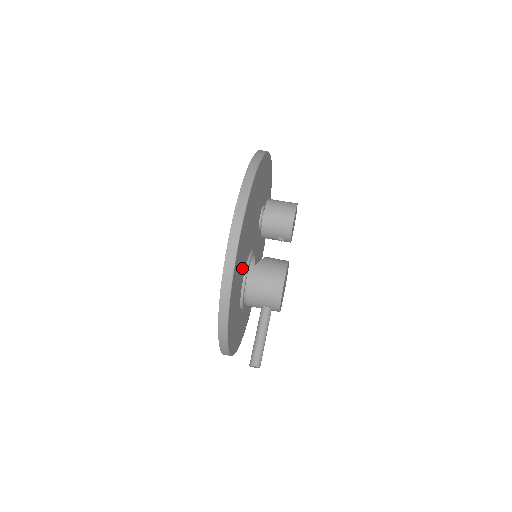
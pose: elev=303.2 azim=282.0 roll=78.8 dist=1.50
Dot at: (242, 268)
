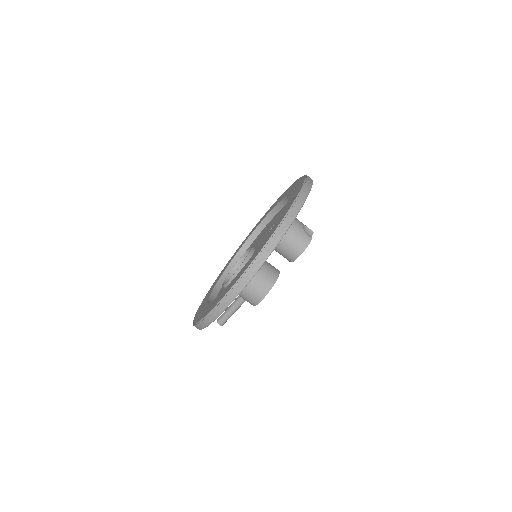
Dot at: occluded
